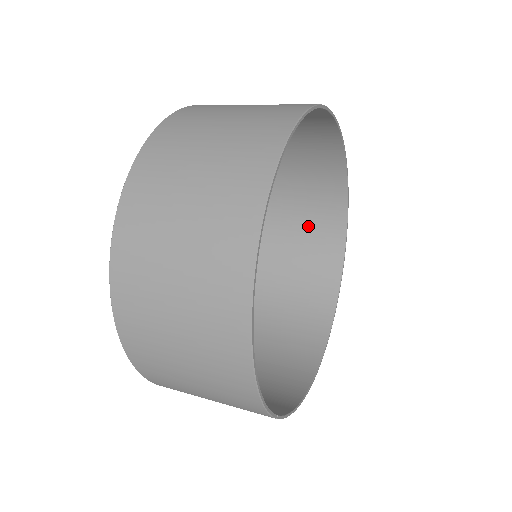
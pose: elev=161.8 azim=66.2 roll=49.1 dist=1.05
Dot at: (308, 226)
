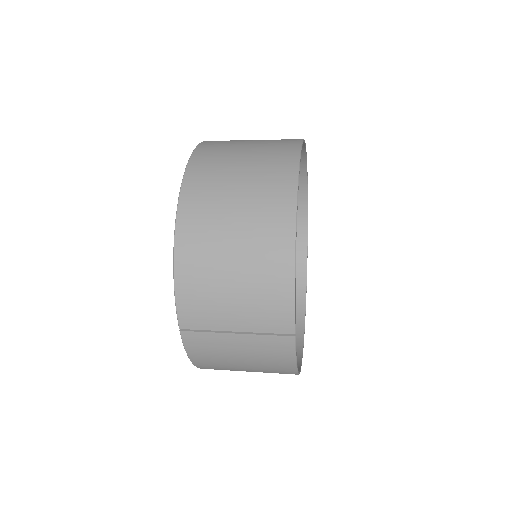
Dot at: occluded
